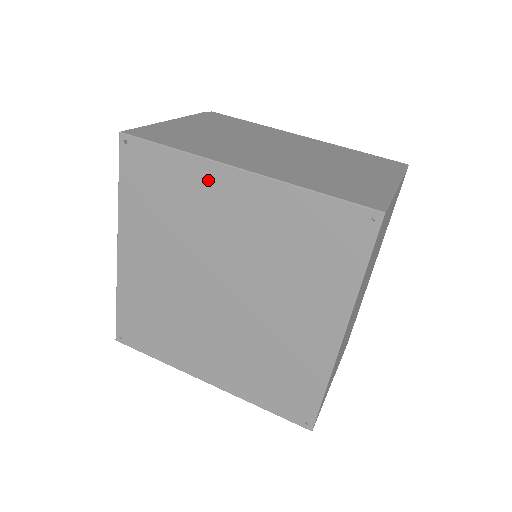
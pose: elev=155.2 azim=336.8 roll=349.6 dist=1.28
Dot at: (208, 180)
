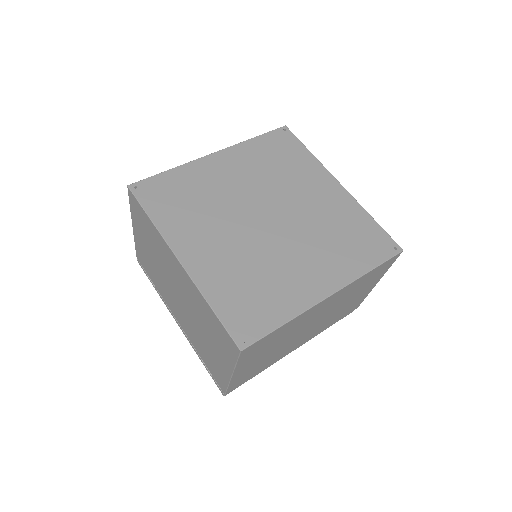
Dot at: (202, 169)
